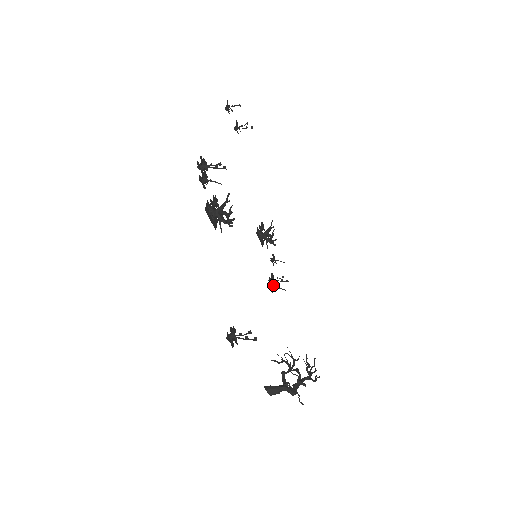
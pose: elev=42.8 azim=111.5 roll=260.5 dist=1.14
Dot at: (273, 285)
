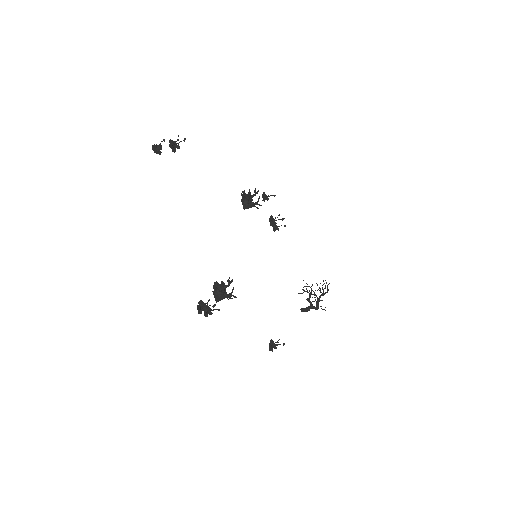
Dot at: (275, 225)
